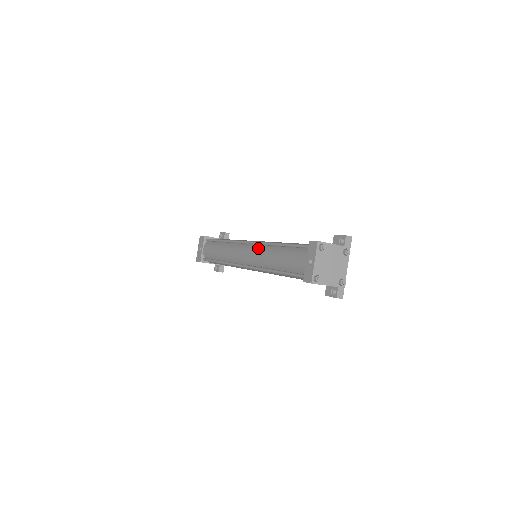
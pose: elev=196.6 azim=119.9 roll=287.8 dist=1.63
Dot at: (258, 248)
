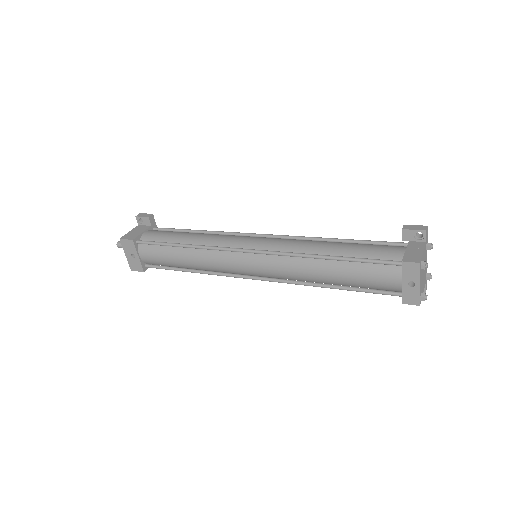
Dot at: (281, 261)
